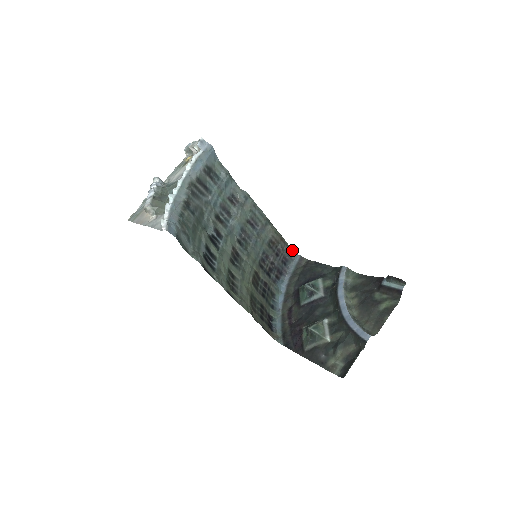
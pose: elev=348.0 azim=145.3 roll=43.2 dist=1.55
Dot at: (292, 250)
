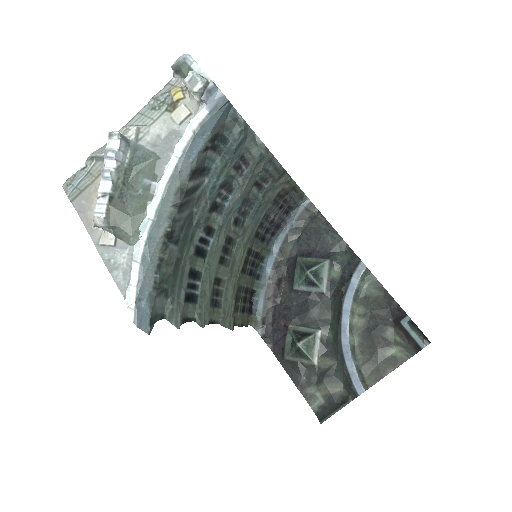
Dot at: (302, 194)
